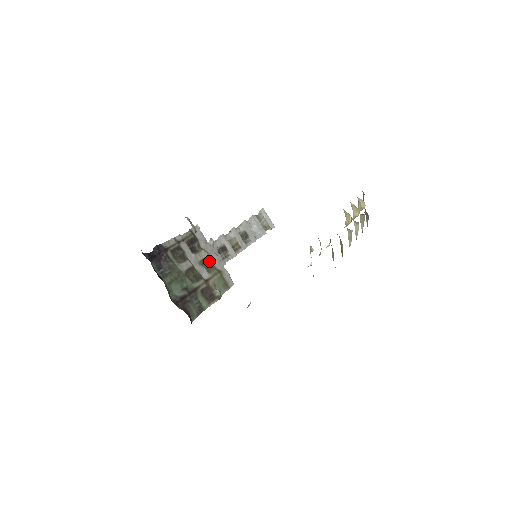
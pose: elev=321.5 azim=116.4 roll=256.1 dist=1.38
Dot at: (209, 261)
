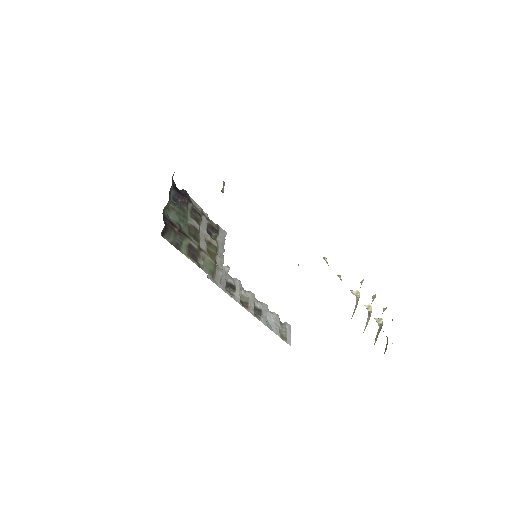
Dot at: (214, 249)
